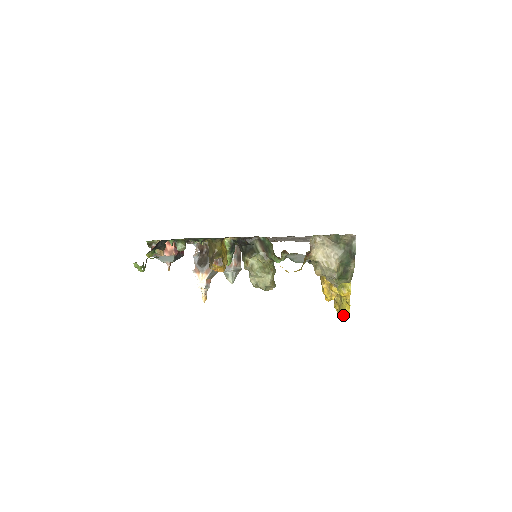
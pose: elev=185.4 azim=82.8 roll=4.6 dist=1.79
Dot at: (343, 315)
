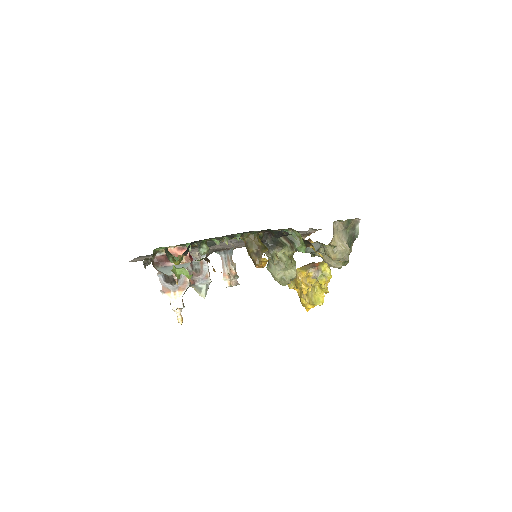
Dot at: occluded
